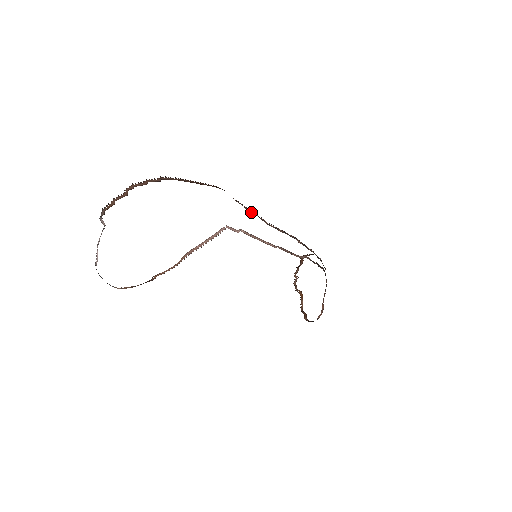
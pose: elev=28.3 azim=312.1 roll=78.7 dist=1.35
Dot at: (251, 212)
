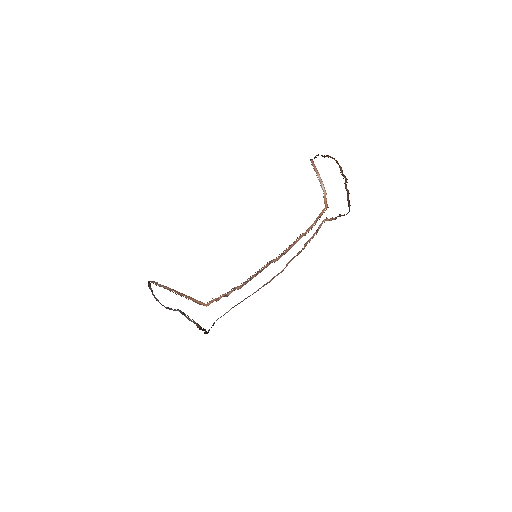
Dot at: (222, 296)
